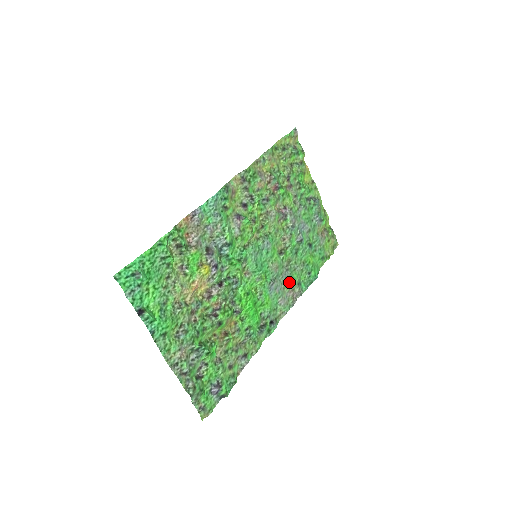
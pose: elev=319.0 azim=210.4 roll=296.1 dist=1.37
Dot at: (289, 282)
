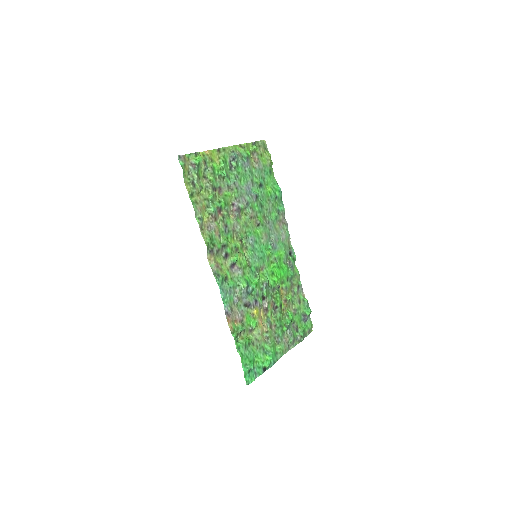
Dot at: (275, 224)
